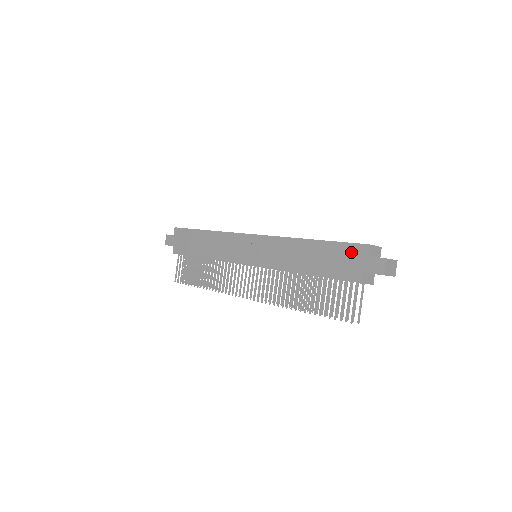
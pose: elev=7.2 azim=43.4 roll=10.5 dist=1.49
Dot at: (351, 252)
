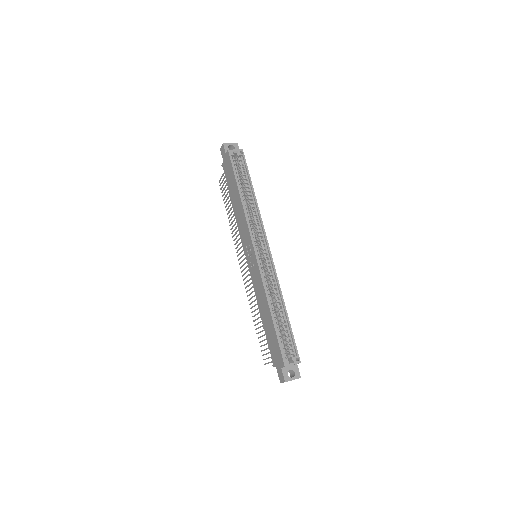
Dot at: (278, 353)
